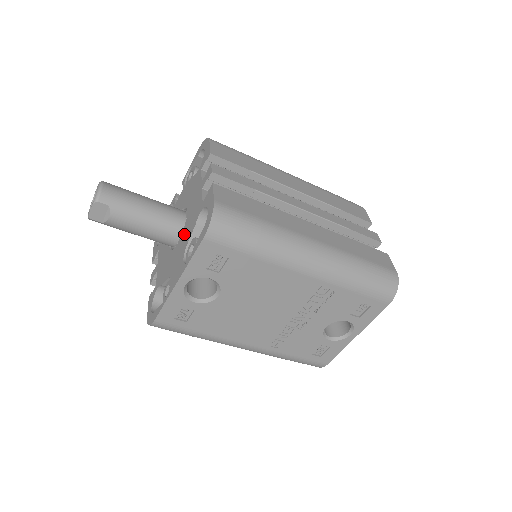
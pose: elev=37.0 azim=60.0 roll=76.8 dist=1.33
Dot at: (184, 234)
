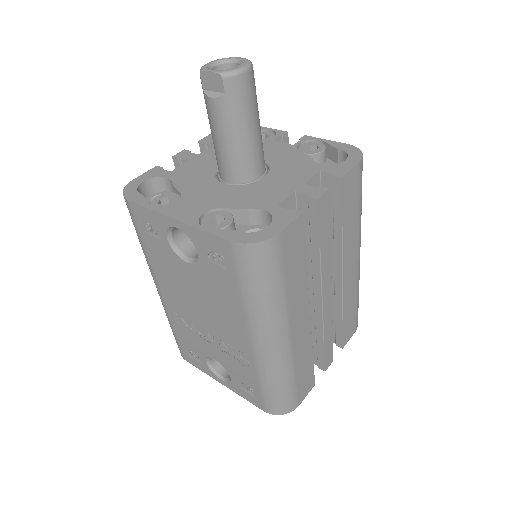
Dot at: (236, 191)
